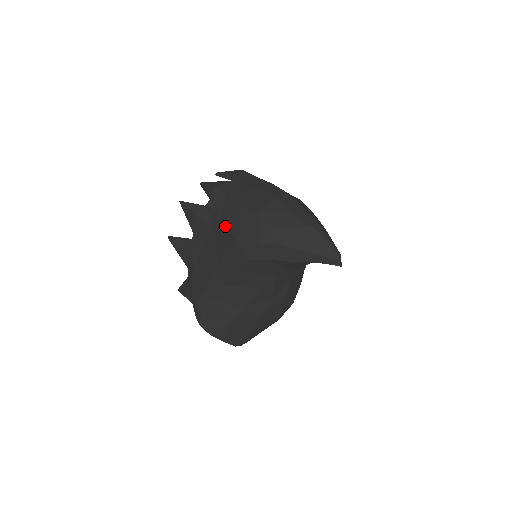
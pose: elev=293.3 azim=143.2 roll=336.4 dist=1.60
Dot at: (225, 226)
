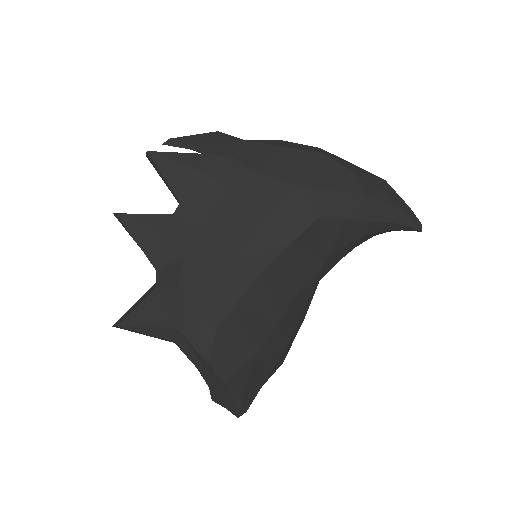
Dot at: (266, 174)
